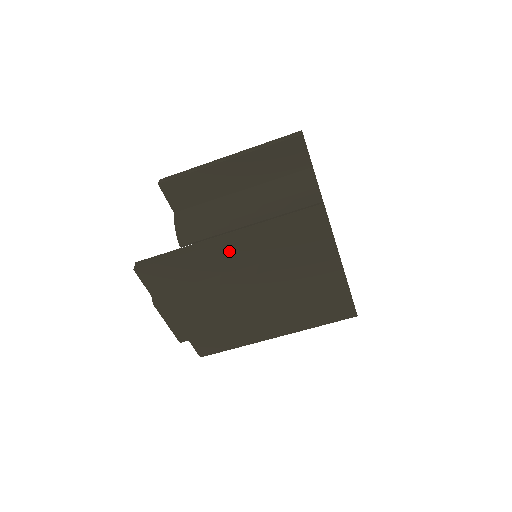
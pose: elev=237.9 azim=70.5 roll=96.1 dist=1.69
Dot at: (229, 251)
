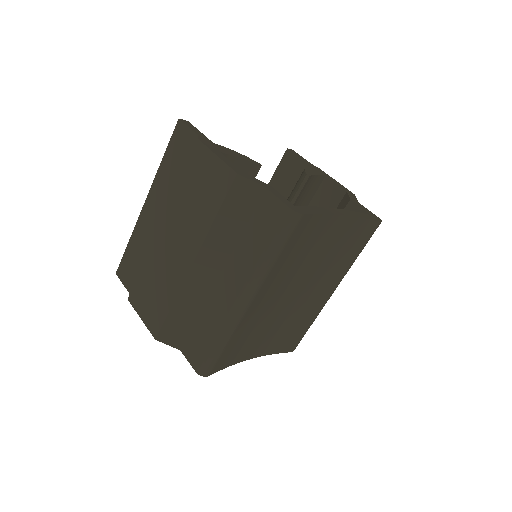
Dot at: (150, 210)
